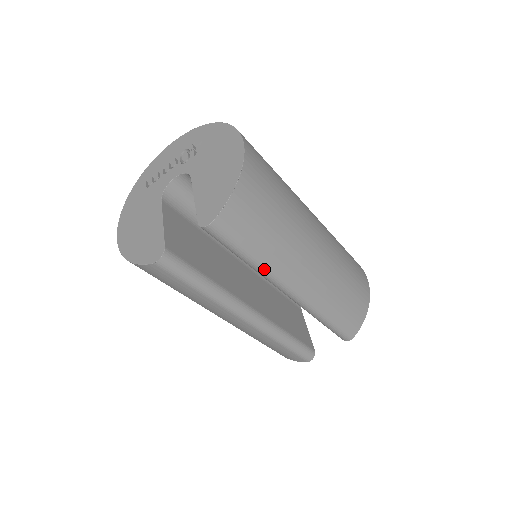
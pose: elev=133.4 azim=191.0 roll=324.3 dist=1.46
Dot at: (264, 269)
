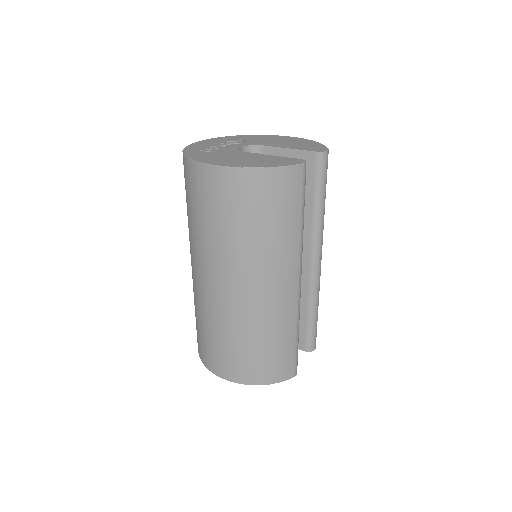
Dot at: (323, 219)
